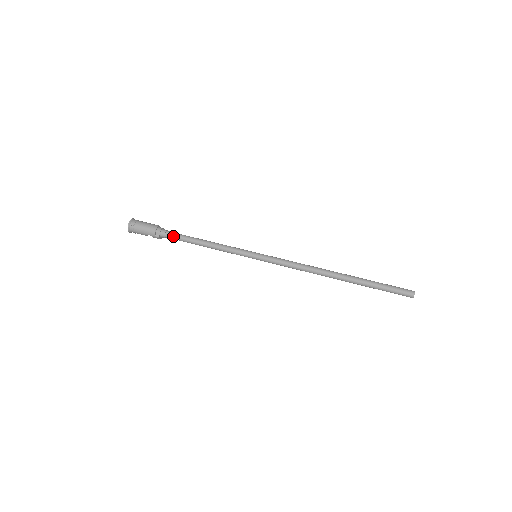
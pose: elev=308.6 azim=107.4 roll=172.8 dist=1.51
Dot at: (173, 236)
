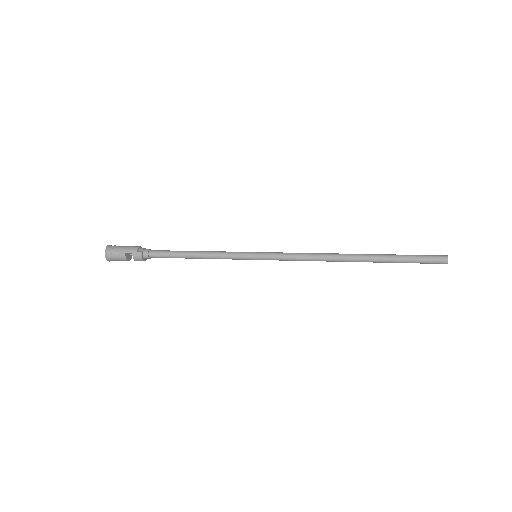
Dot at: (158, 251)
